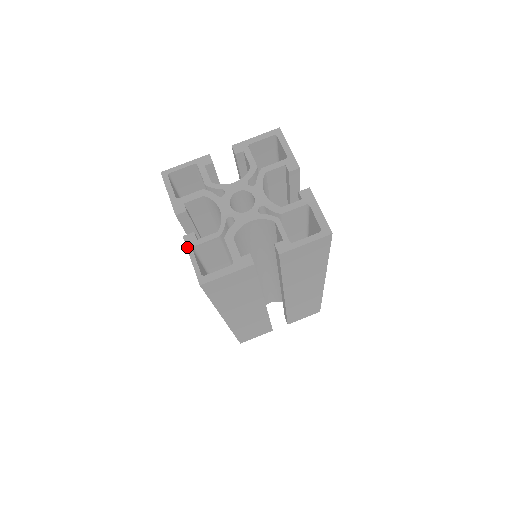
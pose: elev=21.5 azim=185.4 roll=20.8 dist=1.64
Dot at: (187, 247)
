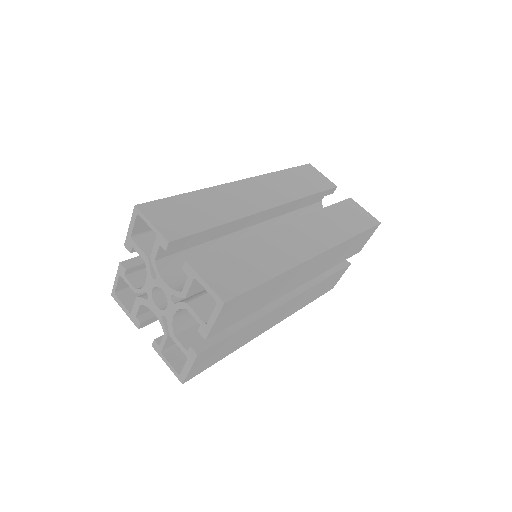
Dot at: (117, 271)
